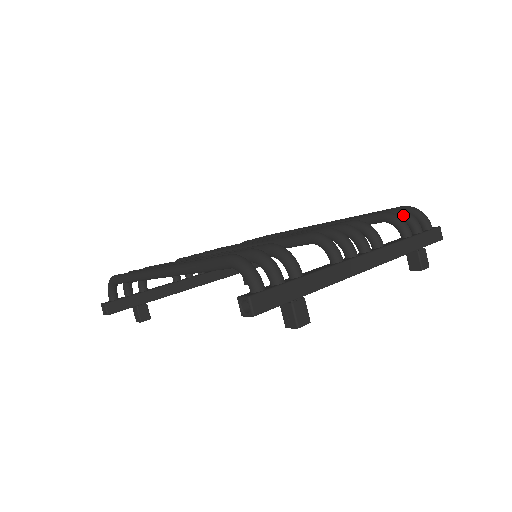
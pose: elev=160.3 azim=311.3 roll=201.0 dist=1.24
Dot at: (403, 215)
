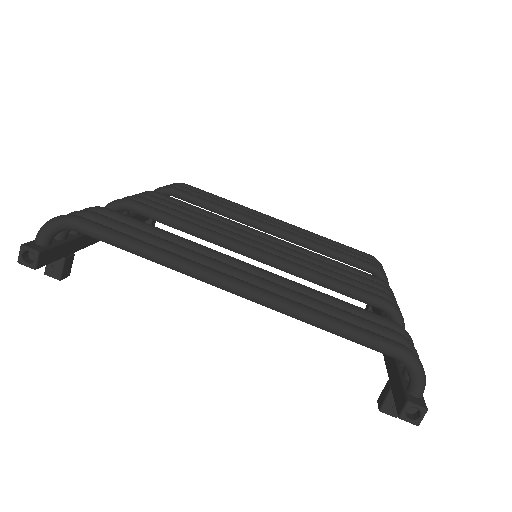
Dot at: occluded
